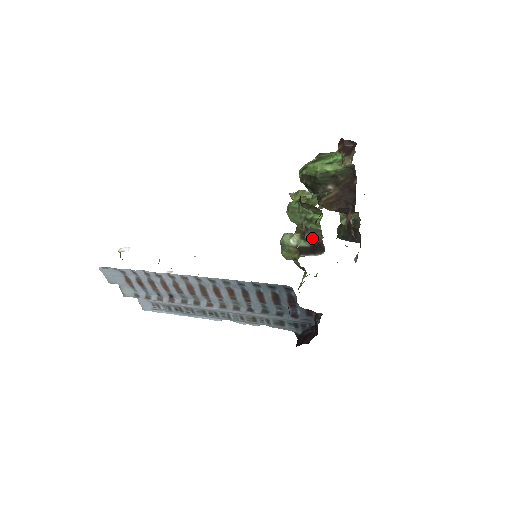
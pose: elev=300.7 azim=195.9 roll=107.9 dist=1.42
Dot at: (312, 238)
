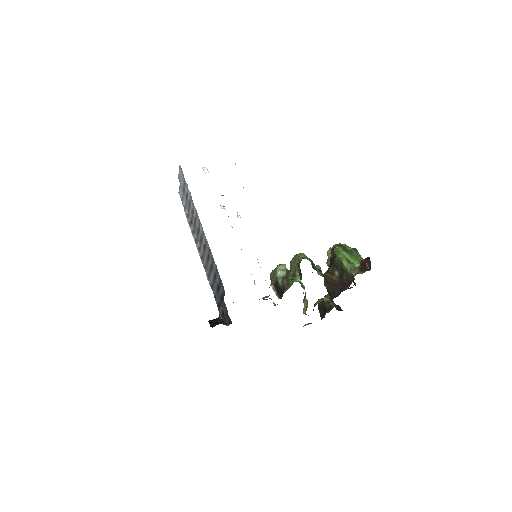
Dot at: (284, 285)
